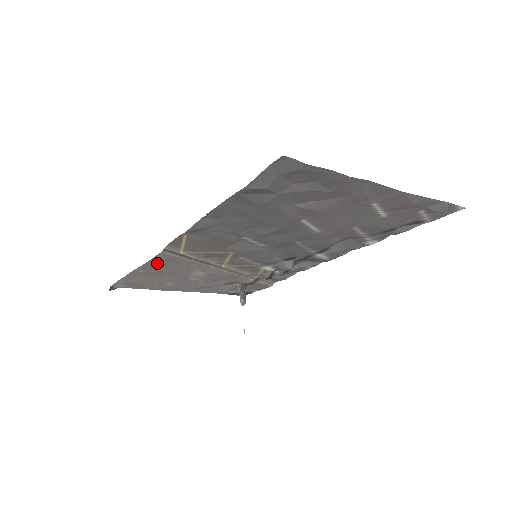
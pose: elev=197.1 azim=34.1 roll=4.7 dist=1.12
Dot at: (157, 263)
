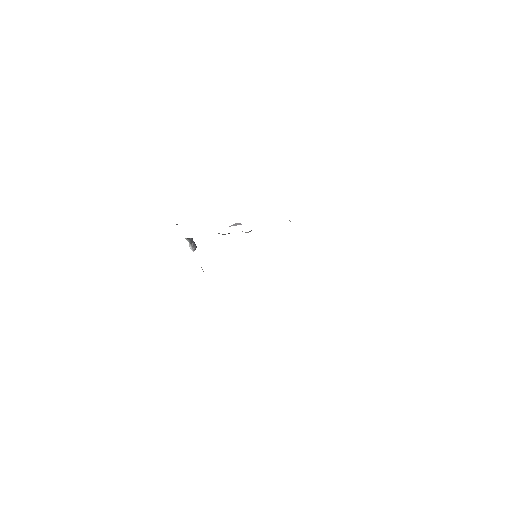
Dot at: occluded
